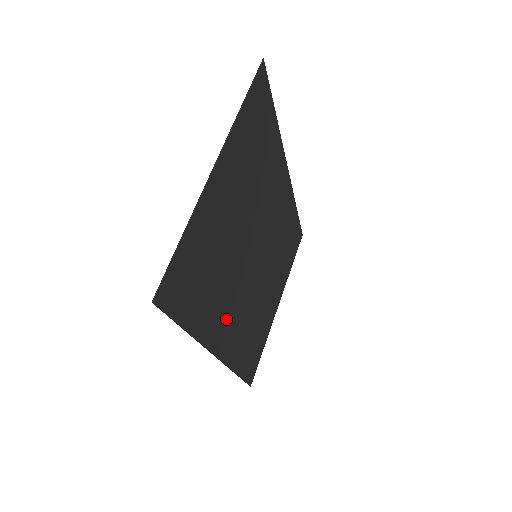
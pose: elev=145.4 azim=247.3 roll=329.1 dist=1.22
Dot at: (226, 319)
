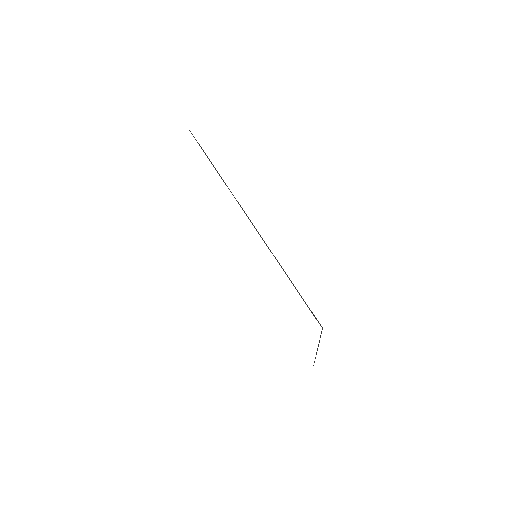
Dot at: occluded
